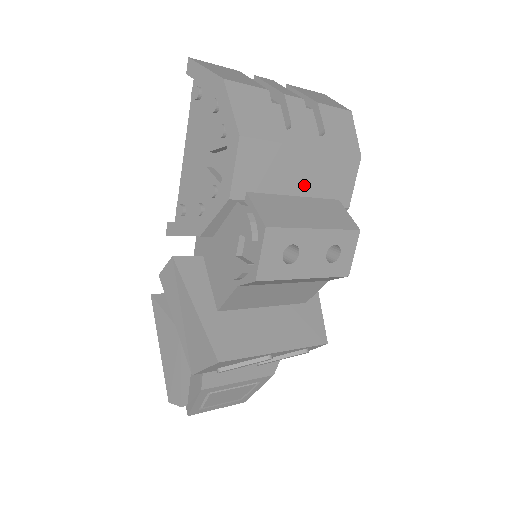
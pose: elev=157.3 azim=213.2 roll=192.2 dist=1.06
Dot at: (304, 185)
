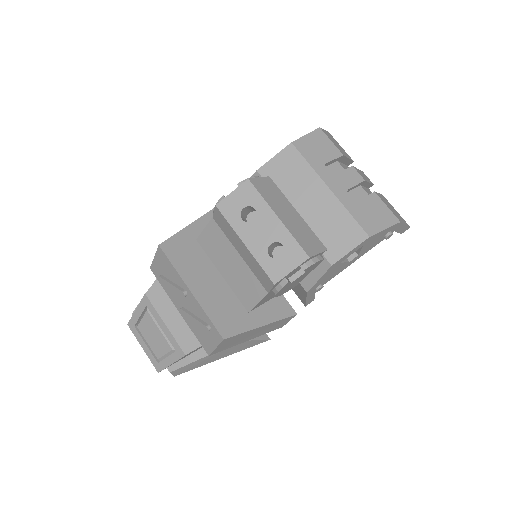
Dot at: (309, 211)
